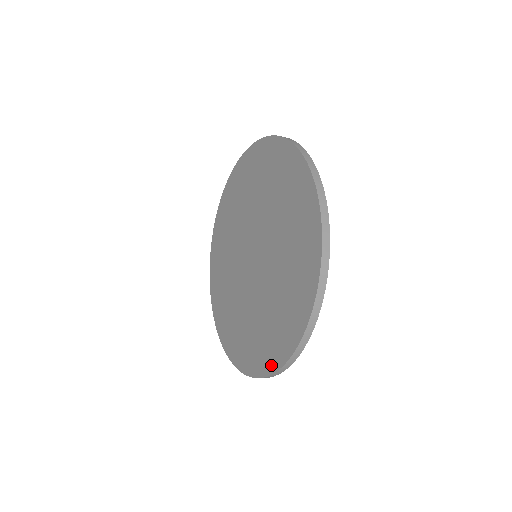
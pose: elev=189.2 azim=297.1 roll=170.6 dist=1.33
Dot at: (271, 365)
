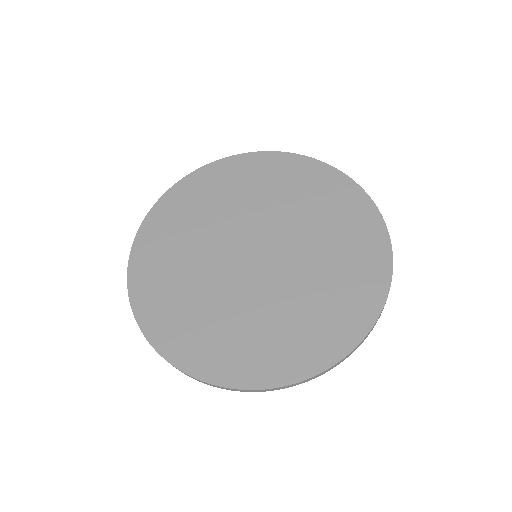
Dot at: (358, 330)
